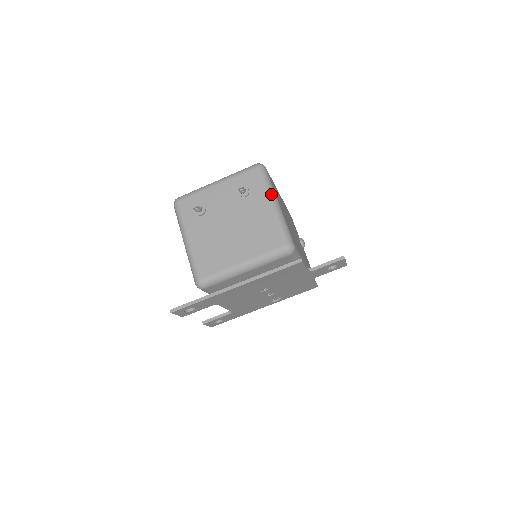
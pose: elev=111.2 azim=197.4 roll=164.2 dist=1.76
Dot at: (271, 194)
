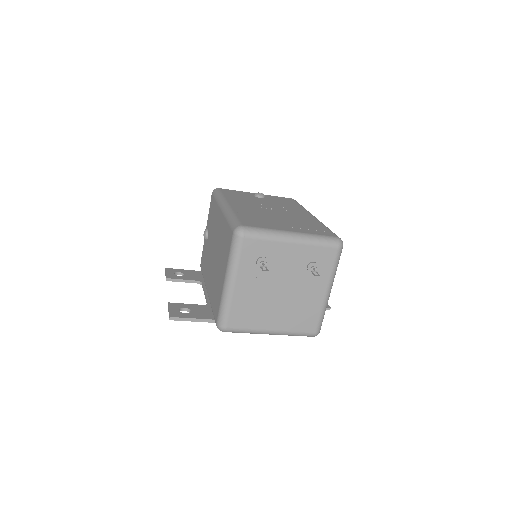
Dot at: (333, 281)
